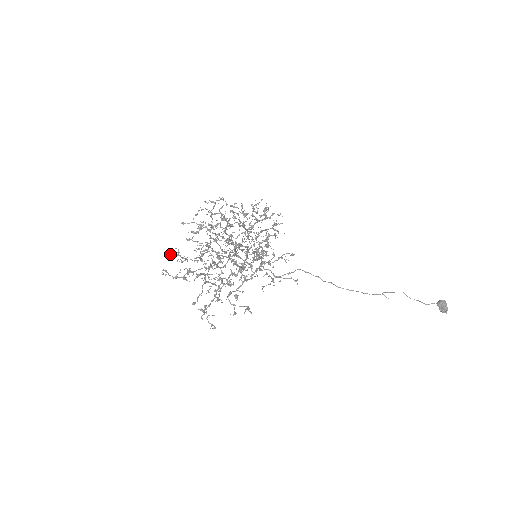
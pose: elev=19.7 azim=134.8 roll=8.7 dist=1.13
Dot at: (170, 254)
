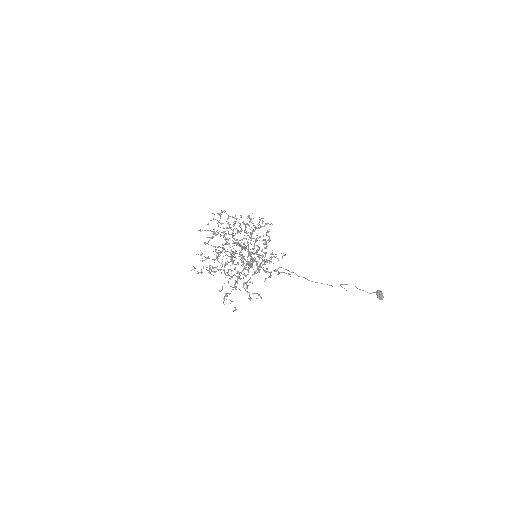
Dot at: (196, 254)
